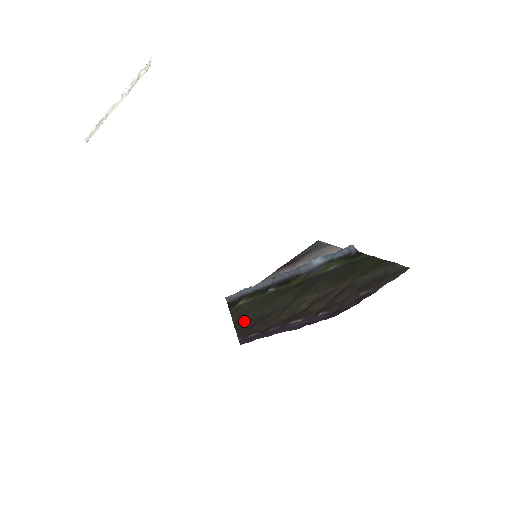
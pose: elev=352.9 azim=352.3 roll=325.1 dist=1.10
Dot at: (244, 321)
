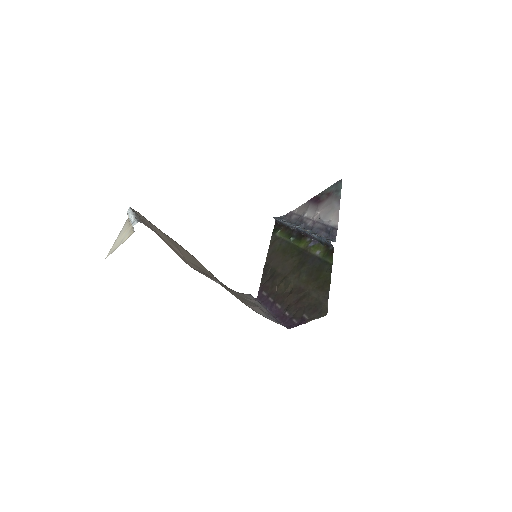
Dot at: (268, 267)
